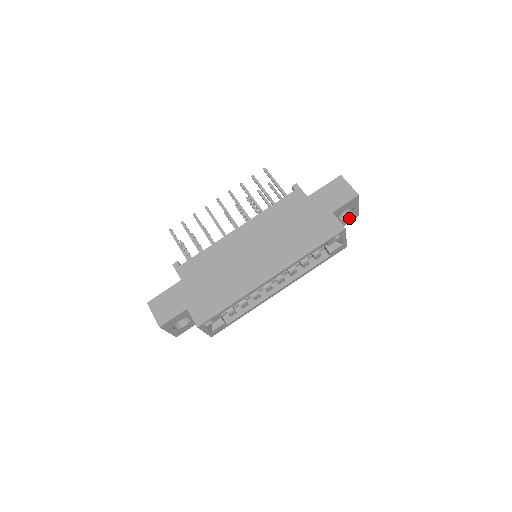
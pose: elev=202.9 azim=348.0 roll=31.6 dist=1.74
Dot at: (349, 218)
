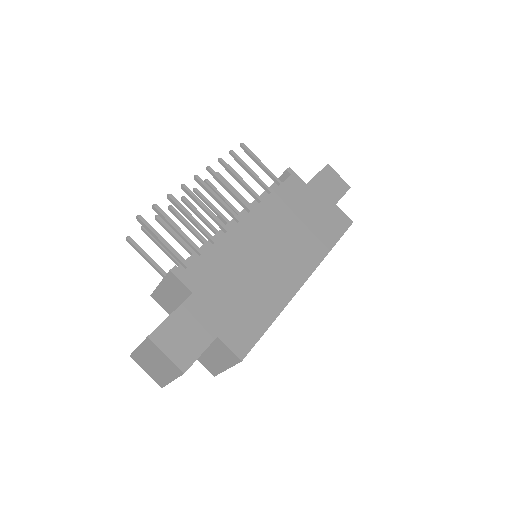
Dot at: occluded
